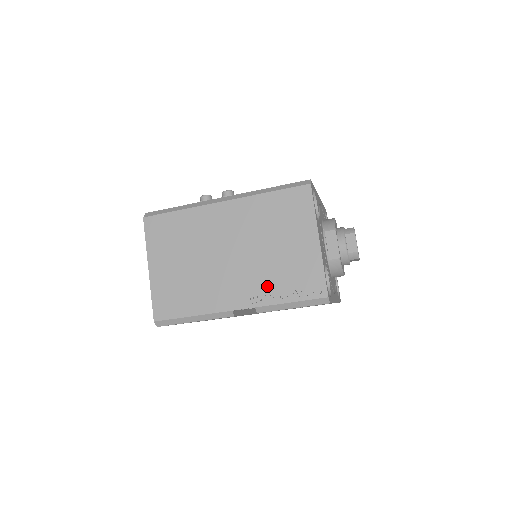
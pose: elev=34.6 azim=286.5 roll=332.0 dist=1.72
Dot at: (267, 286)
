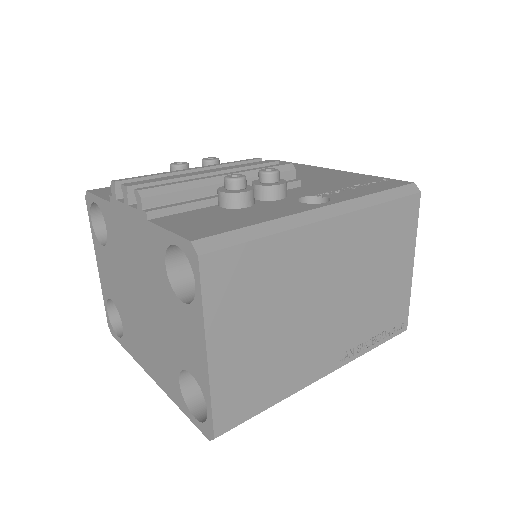
Dot at: (361, 334)
